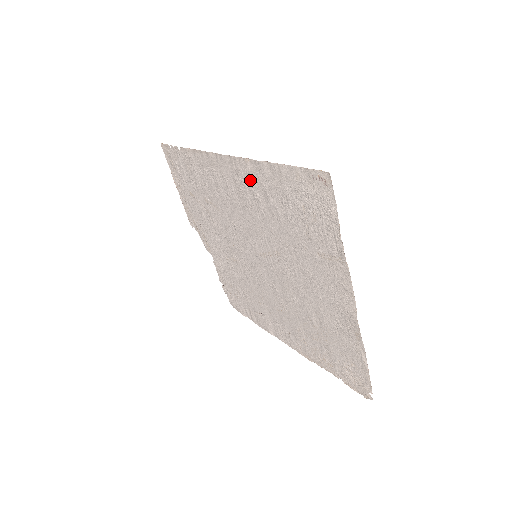
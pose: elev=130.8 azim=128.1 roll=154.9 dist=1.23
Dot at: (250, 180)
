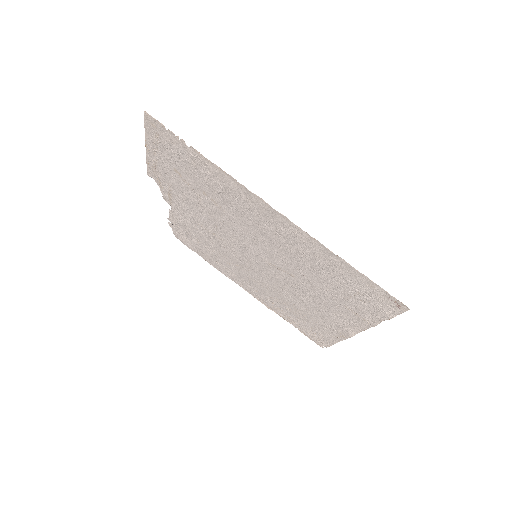
Dot at: (303, 244)
